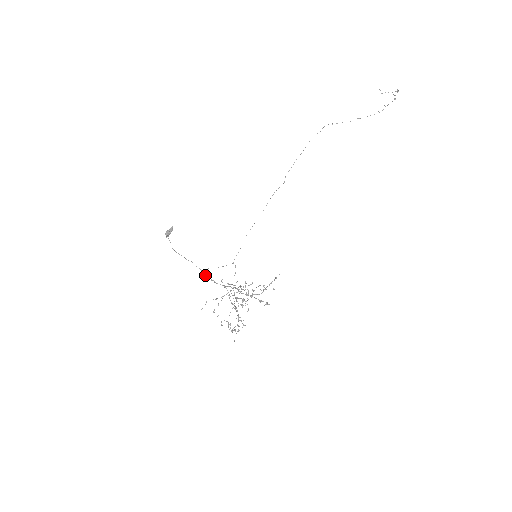
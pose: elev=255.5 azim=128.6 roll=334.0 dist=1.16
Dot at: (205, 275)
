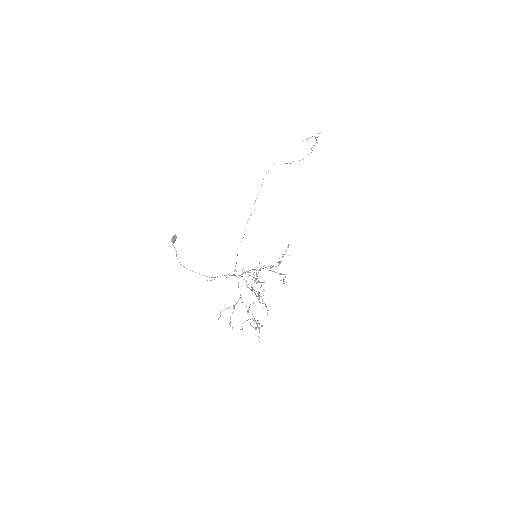
Dot at: occluded
